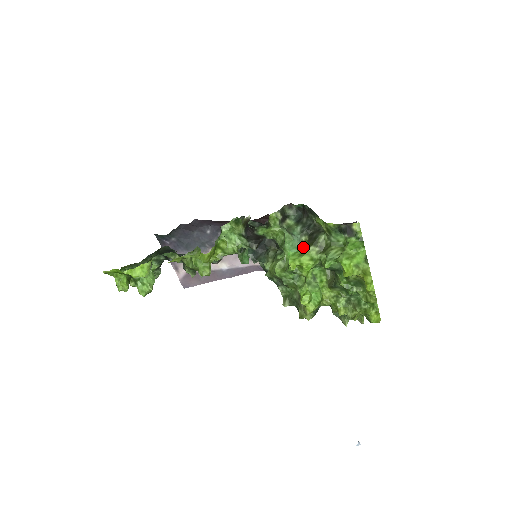
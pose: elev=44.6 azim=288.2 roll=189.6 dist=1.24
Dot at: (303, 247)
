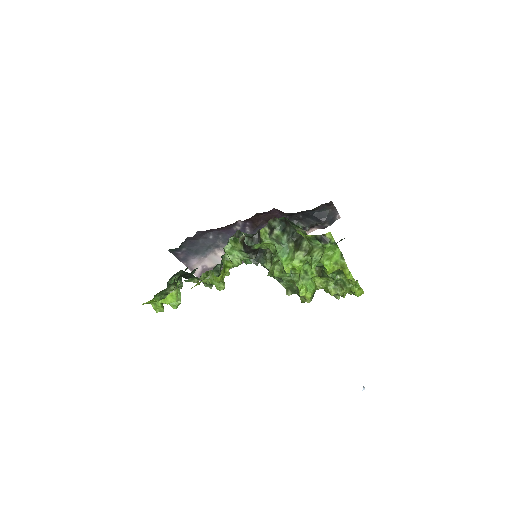
Dot at: (292, 252)
